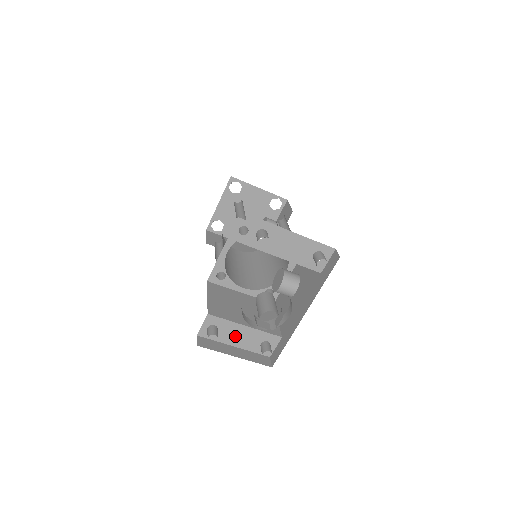
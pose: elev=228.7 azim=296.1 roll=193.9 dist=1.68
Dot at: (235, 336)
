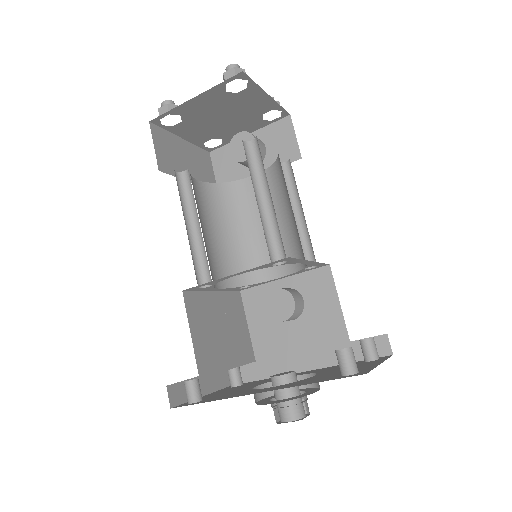
Dot at: occluded
